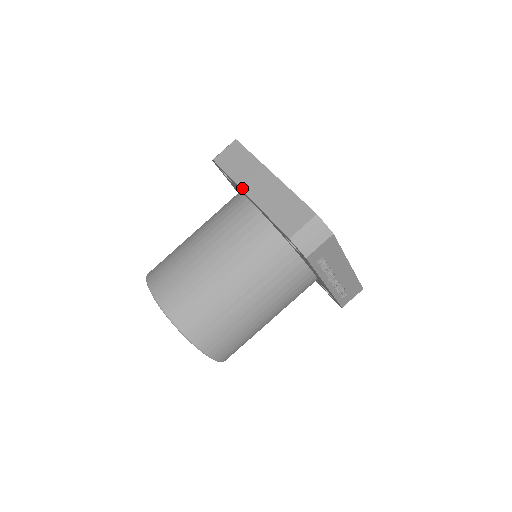
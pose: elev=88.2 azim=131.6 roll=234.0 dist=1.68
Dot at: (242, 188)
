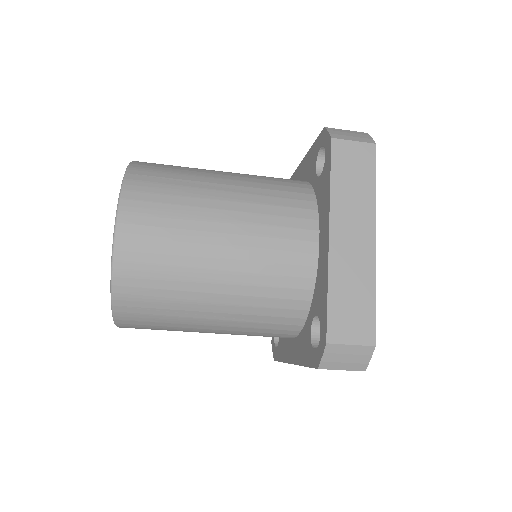
Dot at: occluded
